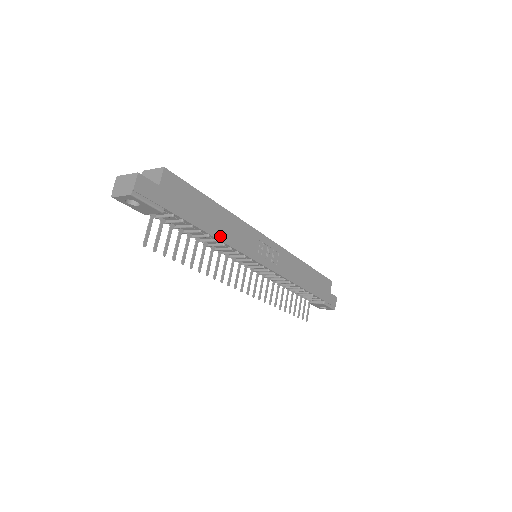
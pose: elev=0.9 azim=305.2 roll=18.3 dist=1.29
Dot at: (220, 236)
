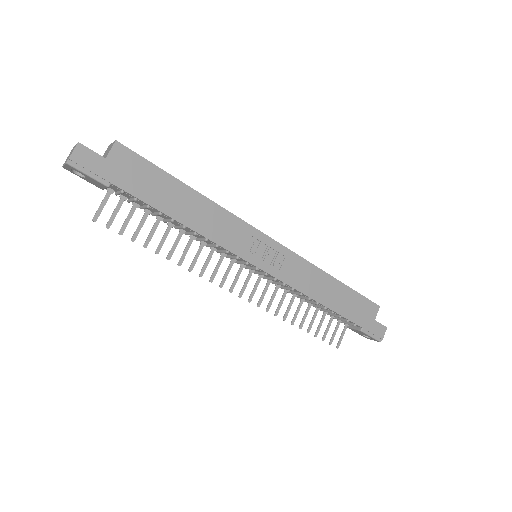
Dot at: (189, 223)
